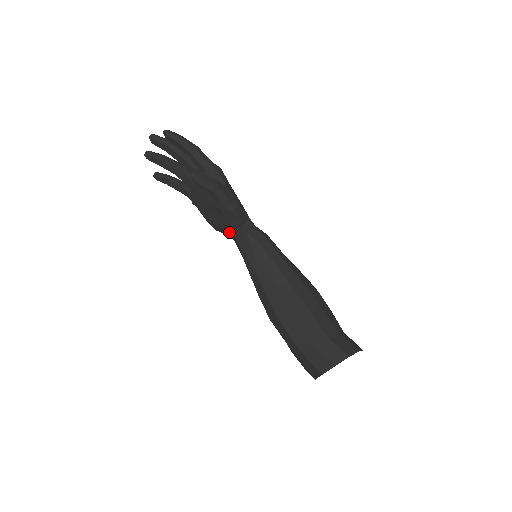
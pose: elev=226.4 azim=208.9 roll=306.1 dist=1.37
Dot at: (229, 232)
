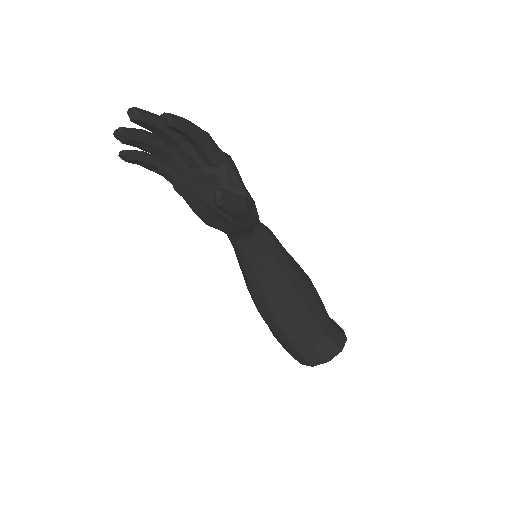
Dot at: (231, 236)
